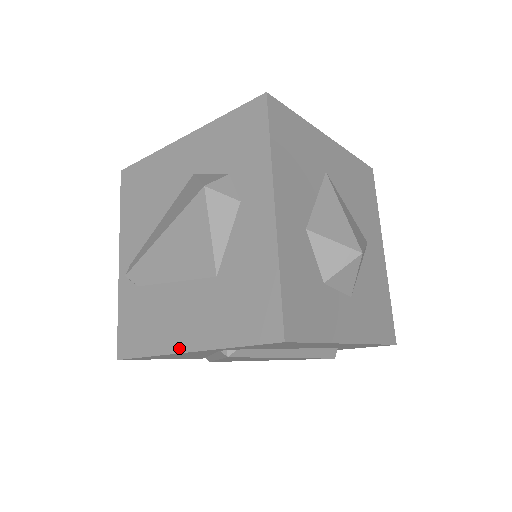
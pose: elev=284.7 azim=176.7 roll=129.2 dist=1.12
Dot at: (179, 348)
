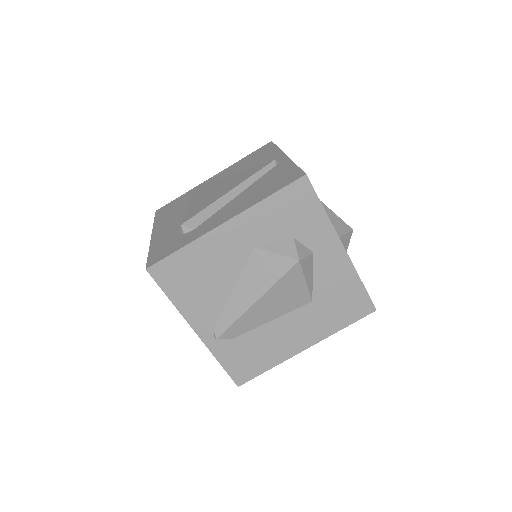
Dot at: (298, 351)
